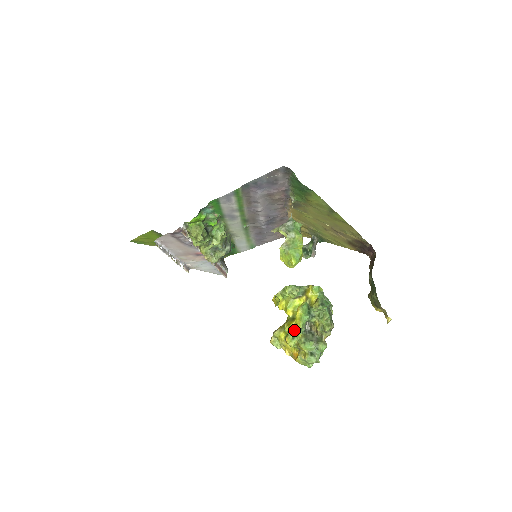
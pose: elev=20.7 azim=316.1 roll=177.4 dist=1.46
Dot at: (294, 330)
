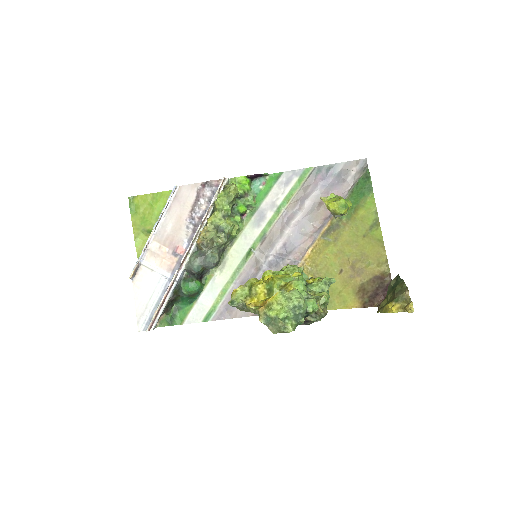
Dot at: (287, 275)
